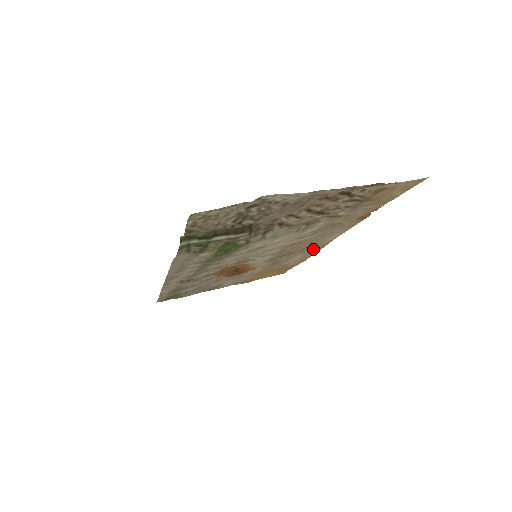
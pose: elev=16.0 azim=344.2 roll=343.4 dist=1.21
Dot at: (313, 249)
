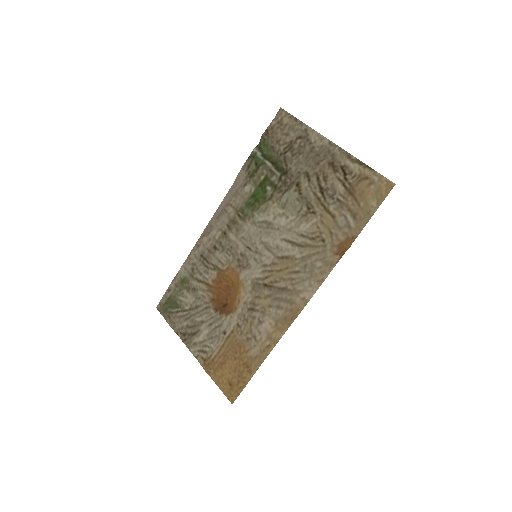
Dot at: (286, 312)
